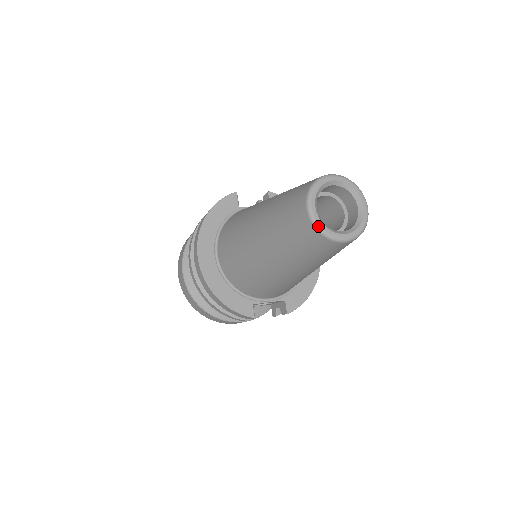
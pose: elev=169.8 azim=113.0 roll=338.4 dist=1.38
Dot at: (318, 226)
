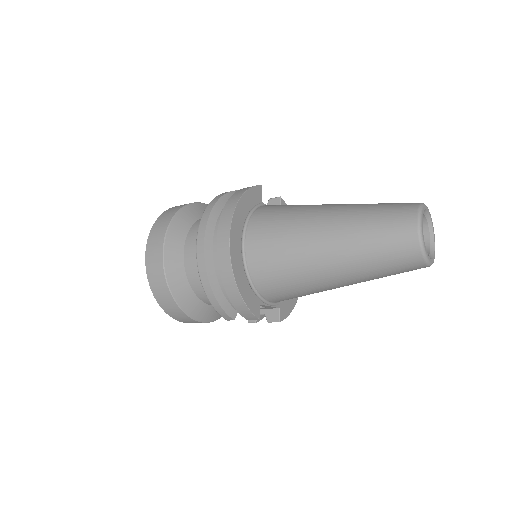
Dot at: (423, 245)
